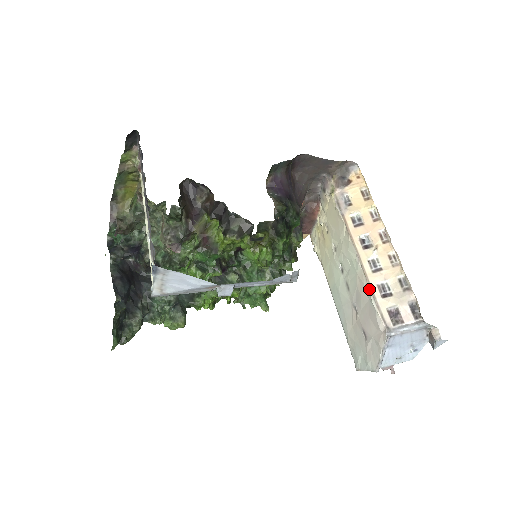
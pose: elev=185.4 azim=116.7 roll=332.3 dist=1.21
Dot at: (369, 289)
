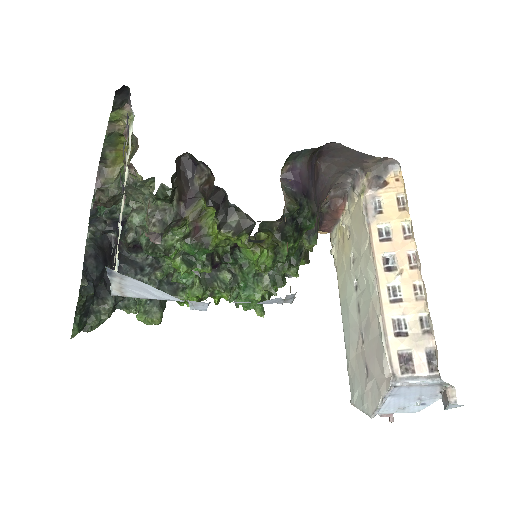
Dot at: (381, 322)
